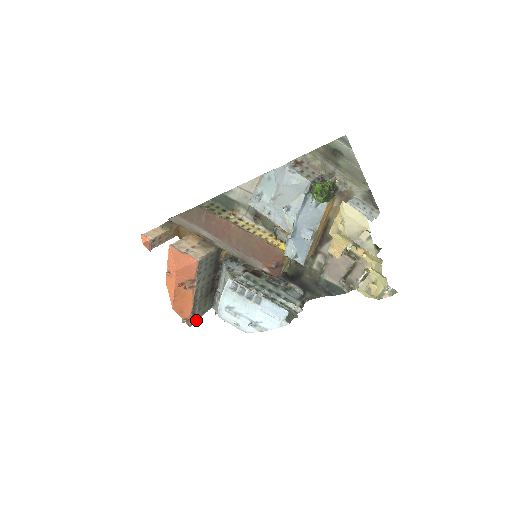
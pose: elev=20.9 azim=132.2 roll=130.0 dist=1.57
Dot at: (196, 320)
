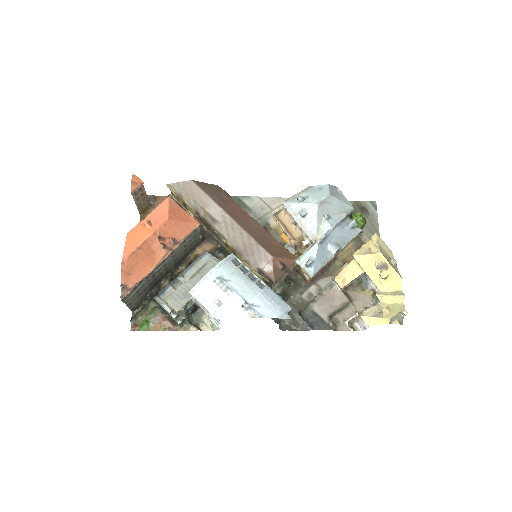
Dot at: (124, 302)
